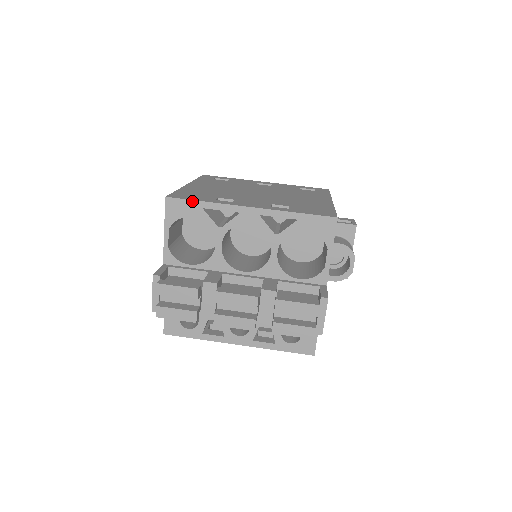
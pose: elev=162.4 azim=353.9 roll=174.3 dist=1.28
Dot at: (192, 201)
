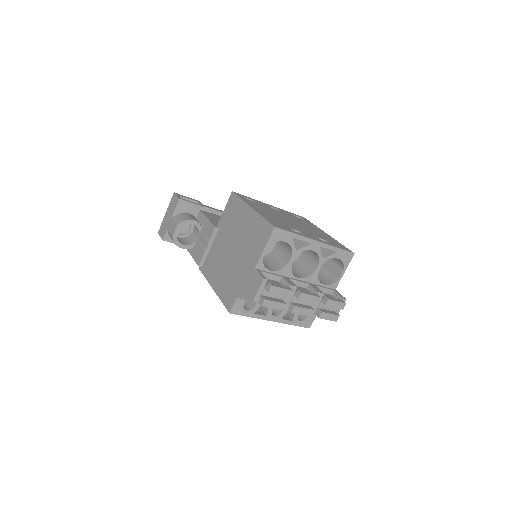
Dot at: (288, 232)
